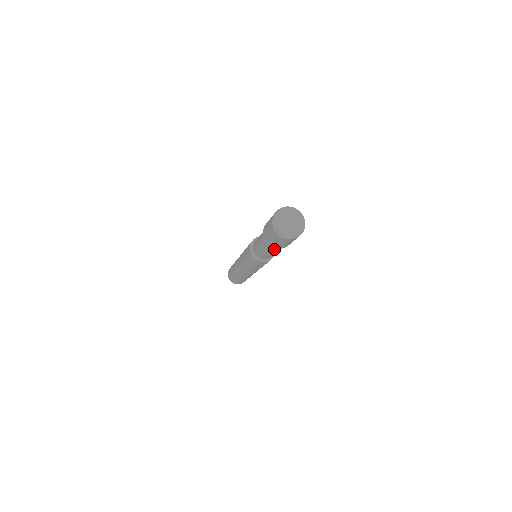
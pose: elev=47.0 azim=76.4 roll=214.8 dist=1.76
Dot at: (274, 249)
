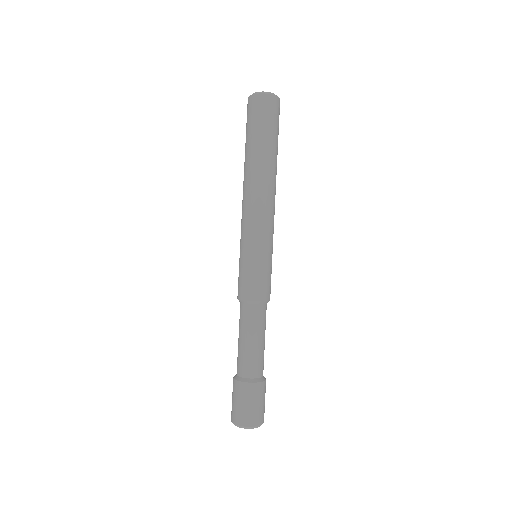
Dot at: occluded
